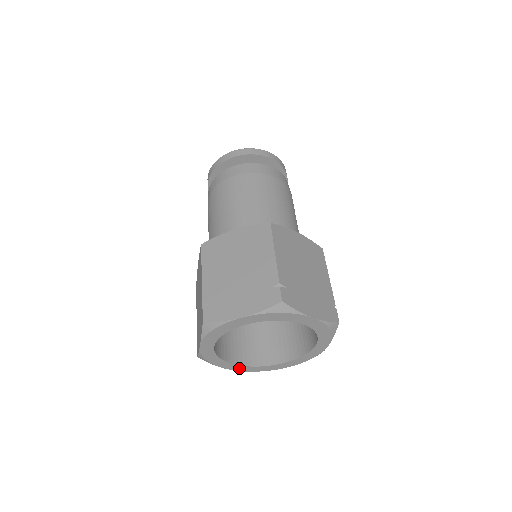
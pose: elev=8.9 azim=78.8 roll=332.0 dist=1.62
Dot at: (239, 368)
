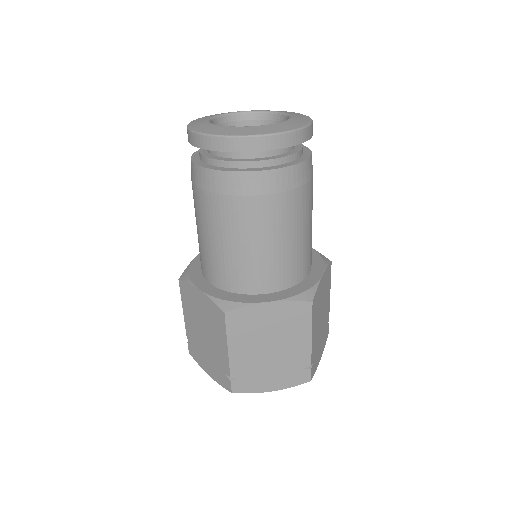
Dot at: occluded
